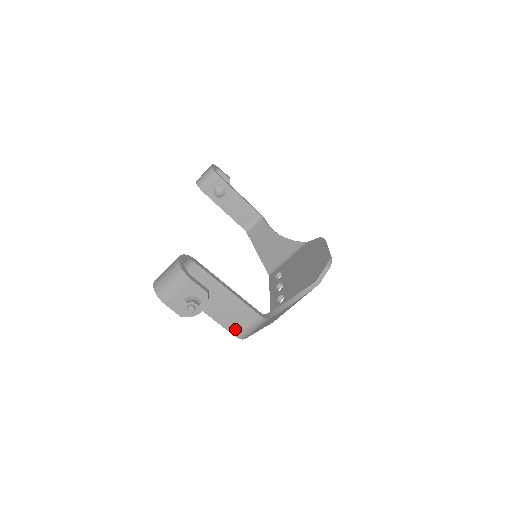
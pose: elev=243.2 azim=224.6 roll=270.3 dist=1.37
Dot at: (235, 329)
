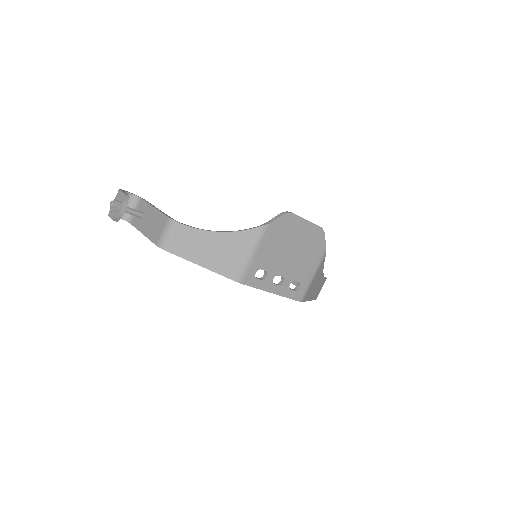
Dot at: (156, 239)
